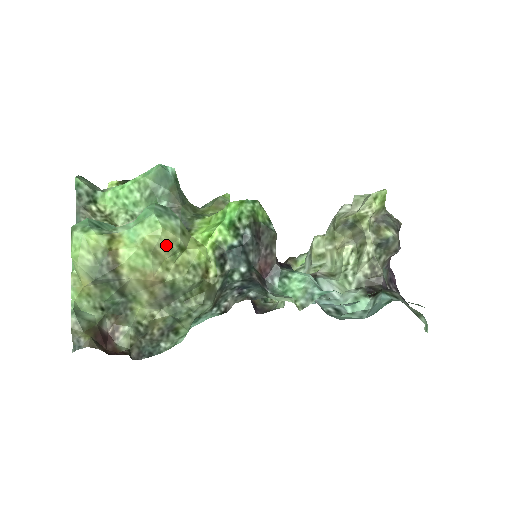
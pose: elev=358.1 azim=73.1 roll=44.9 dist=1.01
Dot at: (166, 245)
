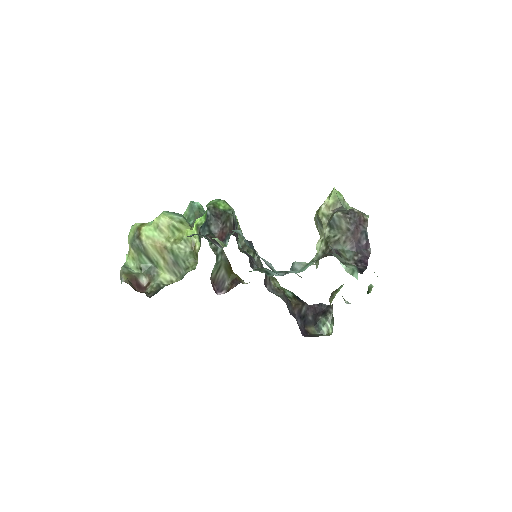
Dot at: (166, 225)
